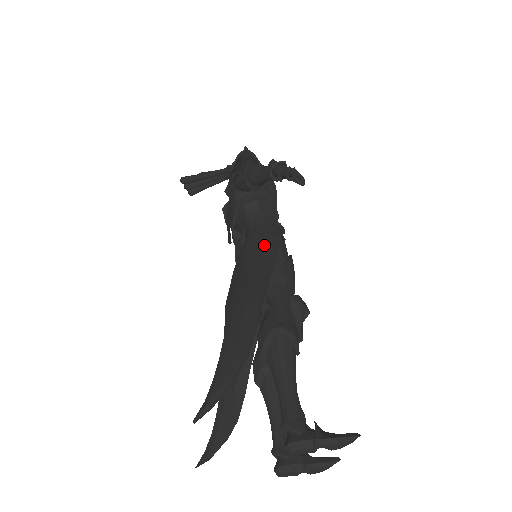
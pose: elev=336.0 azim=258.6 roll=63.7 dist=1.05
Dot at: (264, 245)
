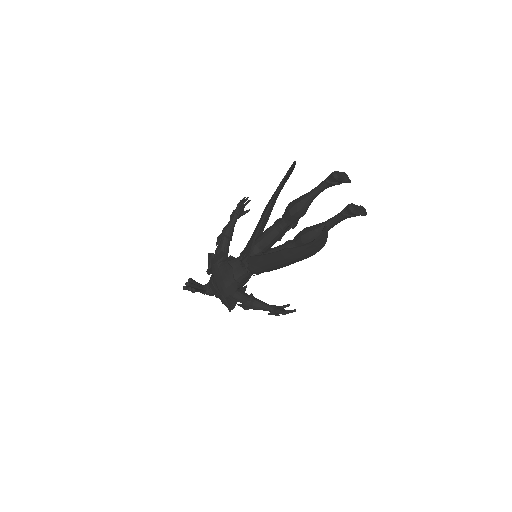
Dot at: occluded
